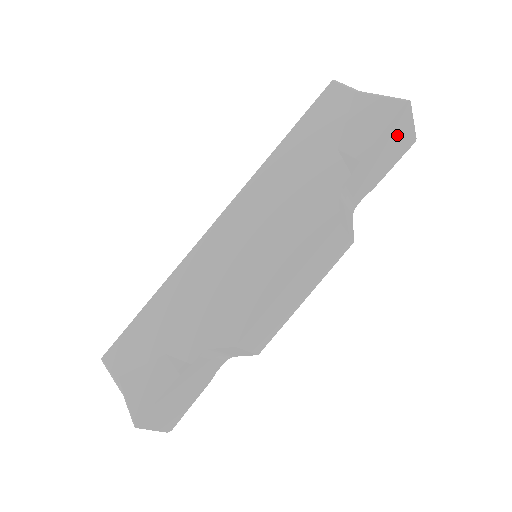
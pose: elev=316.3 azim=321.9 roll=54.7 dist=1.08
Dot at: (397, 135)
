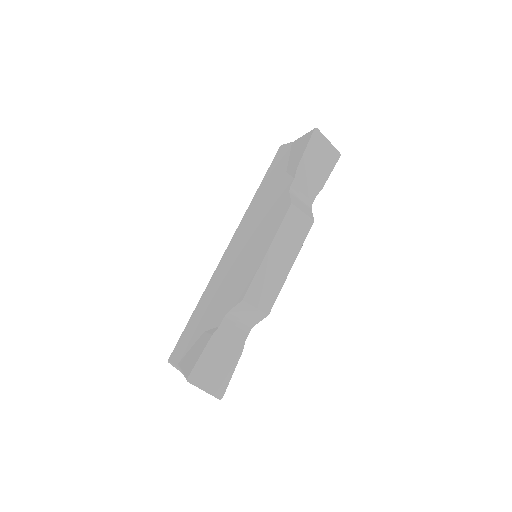
Dot at: (320, 151)
